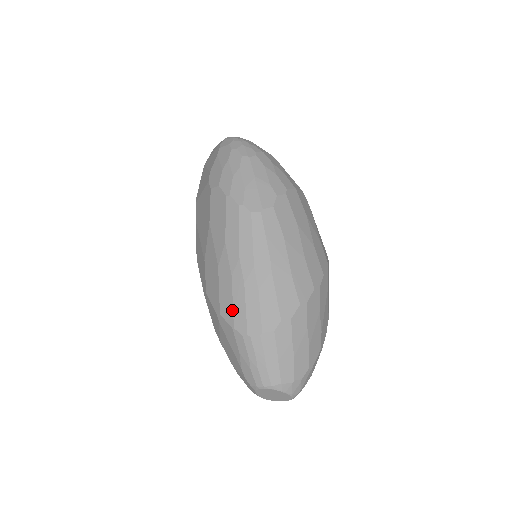
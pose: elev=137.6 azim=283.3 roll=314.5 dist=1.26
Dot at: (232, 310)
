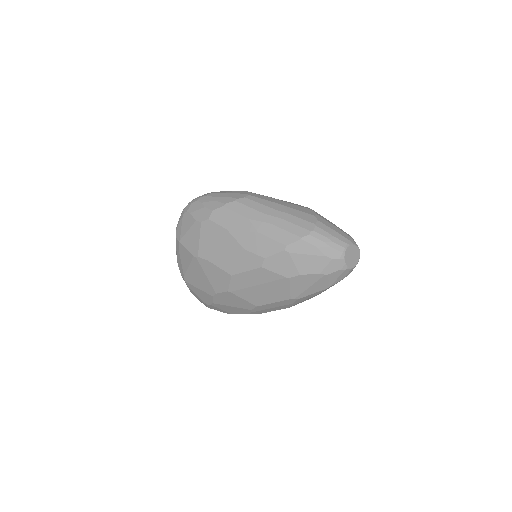
Dot at: (290, 233)
